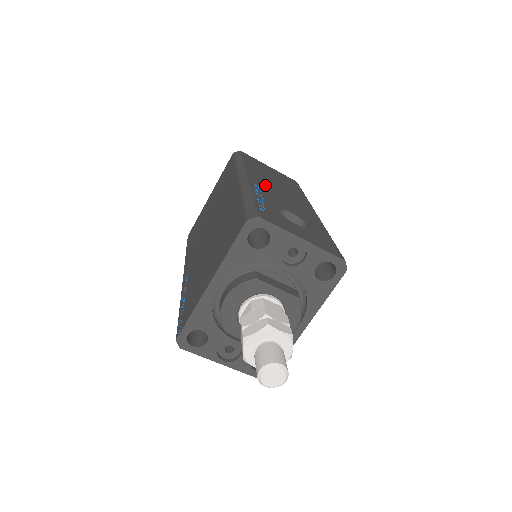
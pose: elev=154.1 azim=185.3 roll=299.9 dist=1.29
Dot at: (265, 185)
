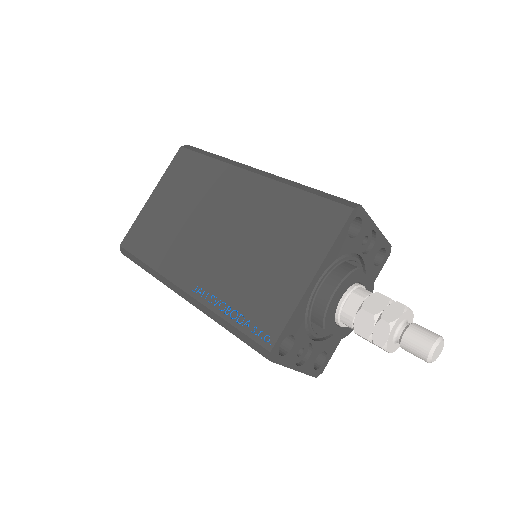
Dot at: occluded
